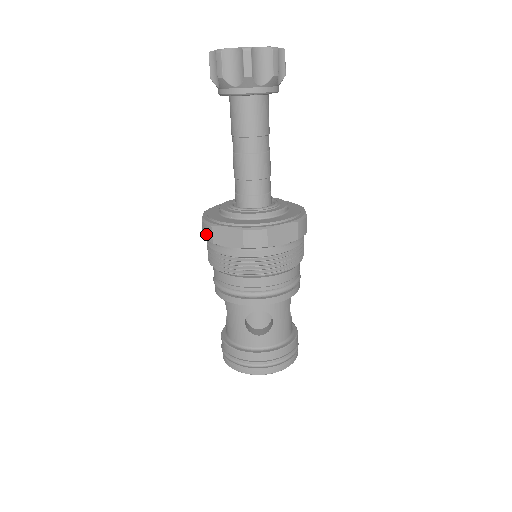
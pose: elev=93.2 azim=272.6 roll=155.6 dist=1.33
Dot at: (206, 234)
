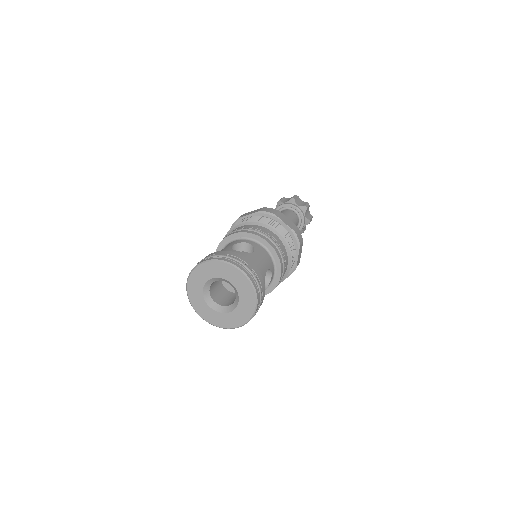
Dot at: occluded
